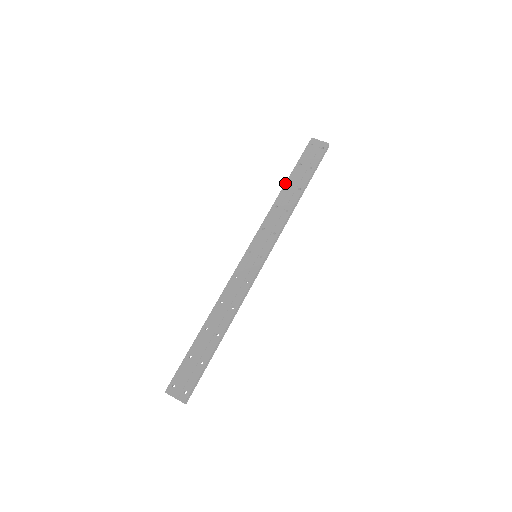
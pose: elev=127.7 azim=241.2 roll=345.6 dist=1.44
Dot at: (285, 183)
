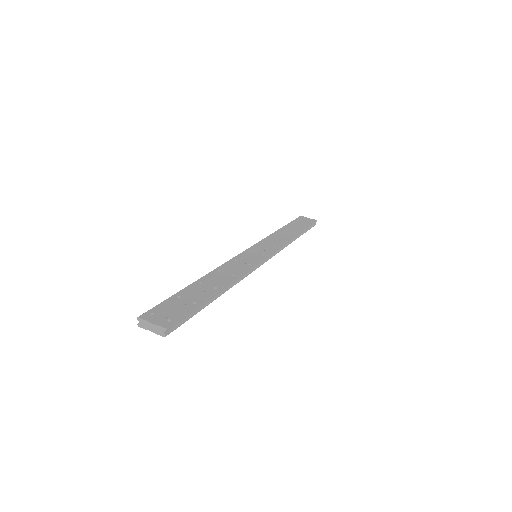
Dot at: (281, 228)
